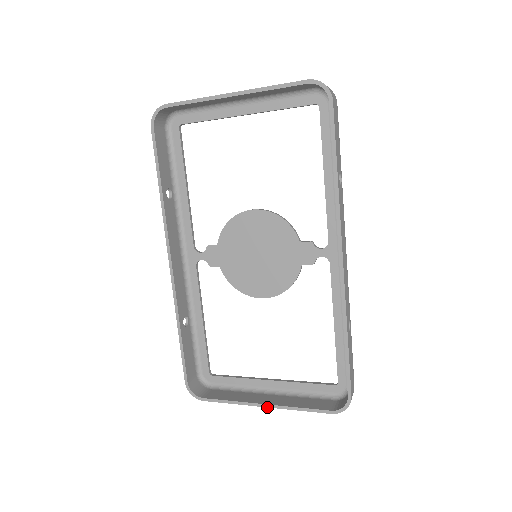
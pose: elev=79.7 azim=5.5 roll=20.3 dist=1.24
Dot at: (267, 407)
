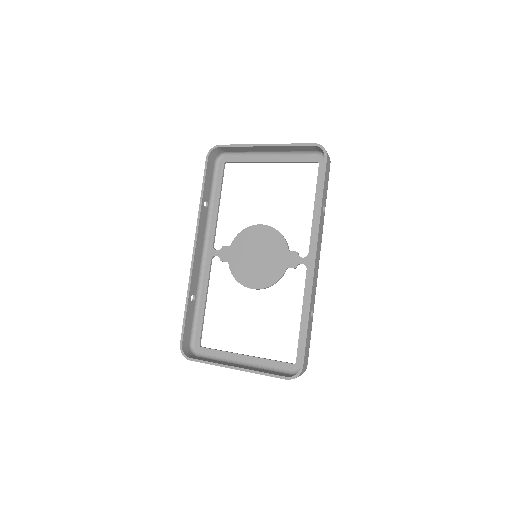
Dot at: occluded
